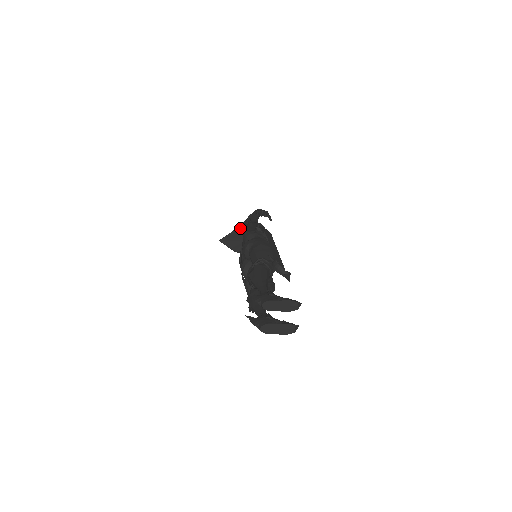
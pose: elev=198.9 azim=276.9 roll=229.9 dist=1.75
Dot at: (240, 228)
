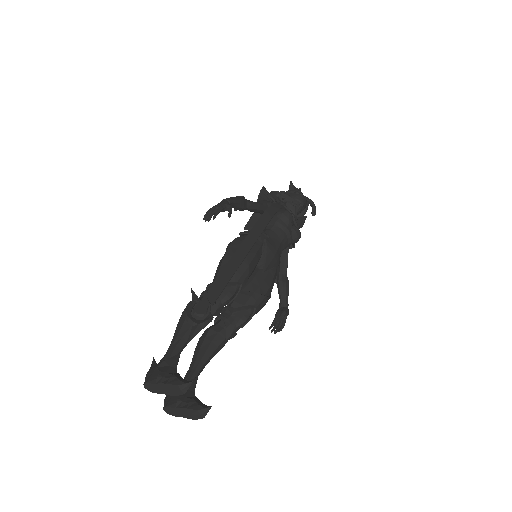
Dot at: occluded
